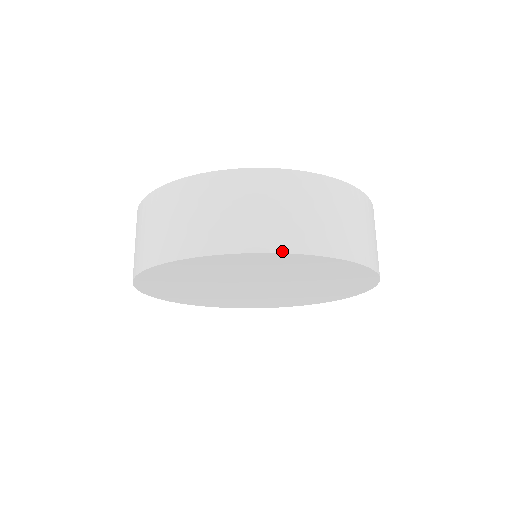
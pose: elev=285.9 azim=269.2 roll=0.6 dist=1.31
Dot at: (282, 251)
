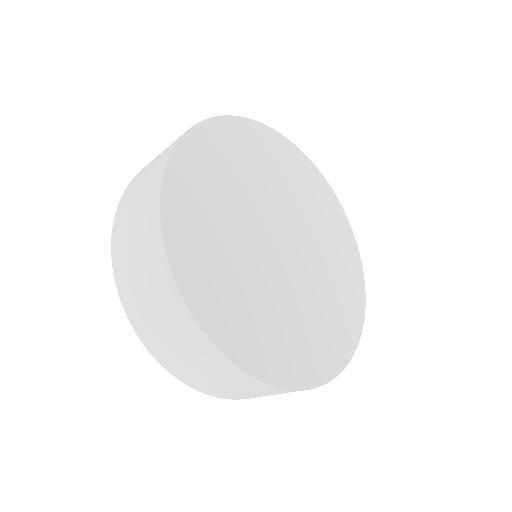
Dot at: (222, 116)
